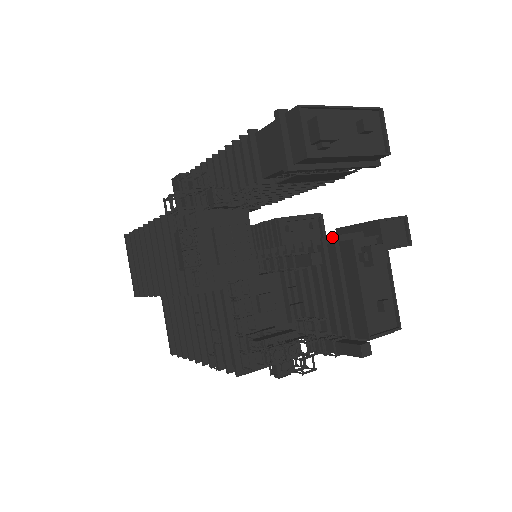
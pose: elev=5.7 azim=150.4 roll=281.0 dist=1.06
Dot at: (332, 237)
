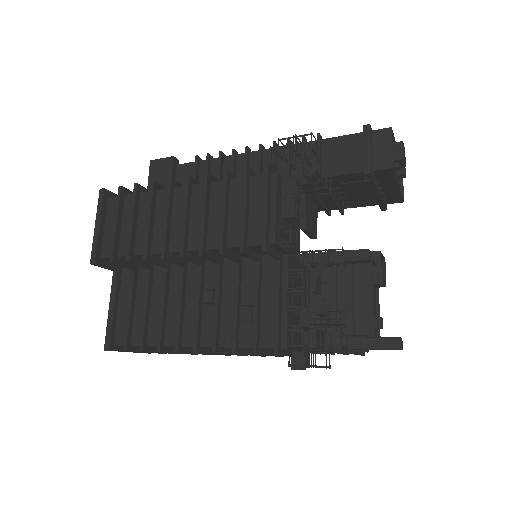
Dot at: occluded
